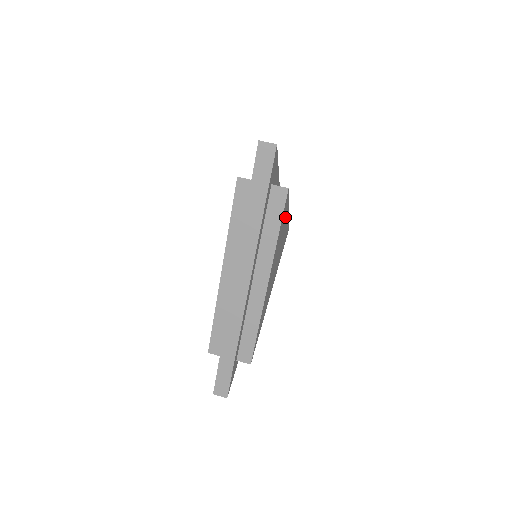
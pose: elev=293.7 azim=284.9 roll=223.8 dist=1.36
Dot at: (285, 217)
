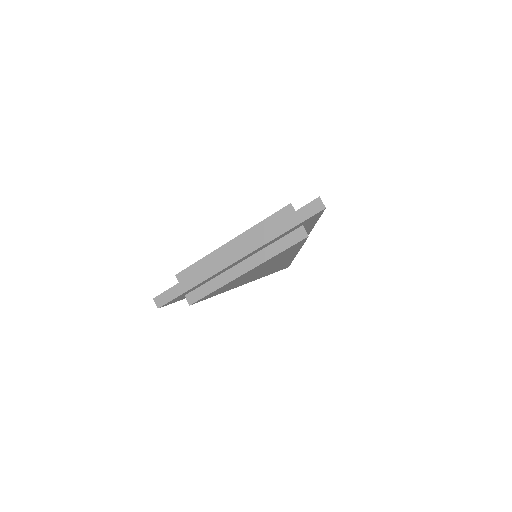
Dot at: occluded
